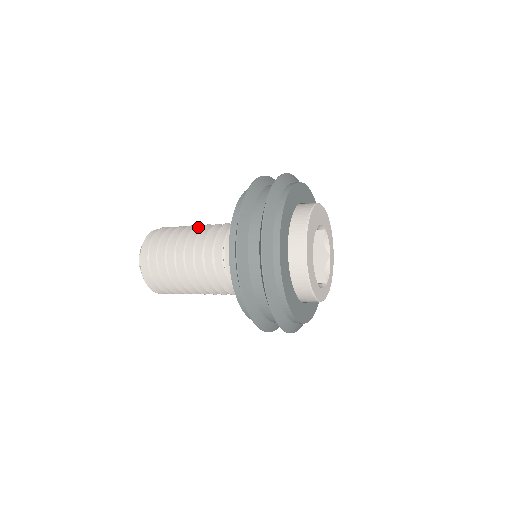
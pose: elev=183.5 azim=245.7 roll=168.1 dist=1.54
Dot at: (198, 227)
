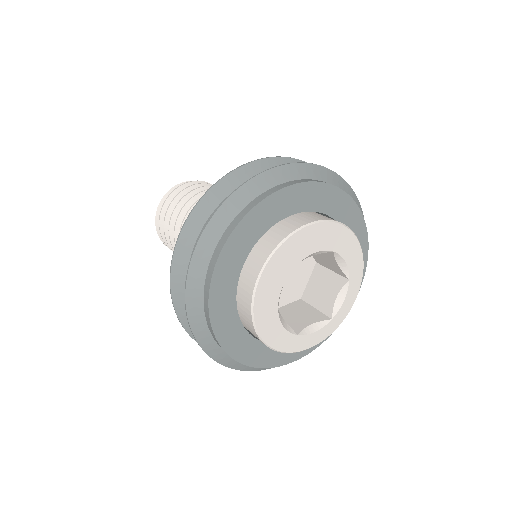
Dot at: occluded
